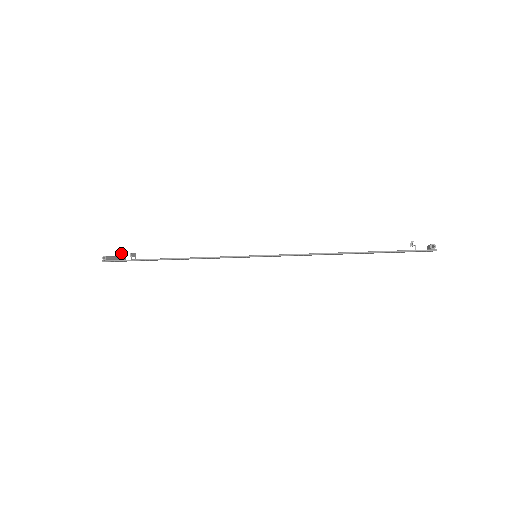
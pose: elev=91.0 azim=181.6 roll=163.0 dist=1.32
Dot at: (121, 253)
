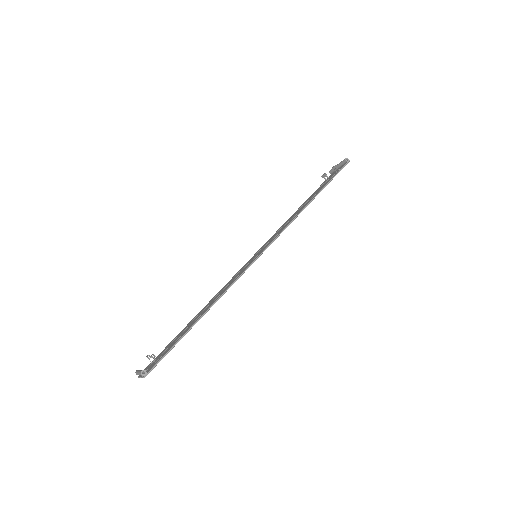
Dot at: (153, 354)
